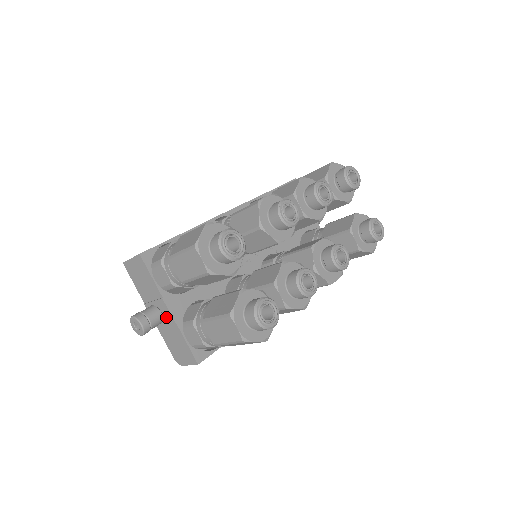
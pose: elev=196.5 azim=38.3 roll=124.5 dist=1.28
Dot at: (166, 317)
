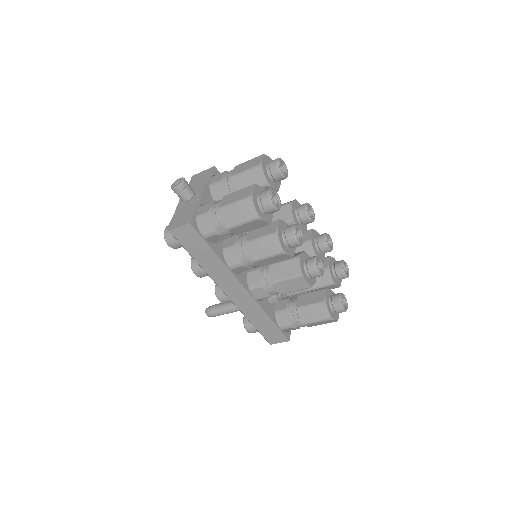
Dot at: (195, 197)
